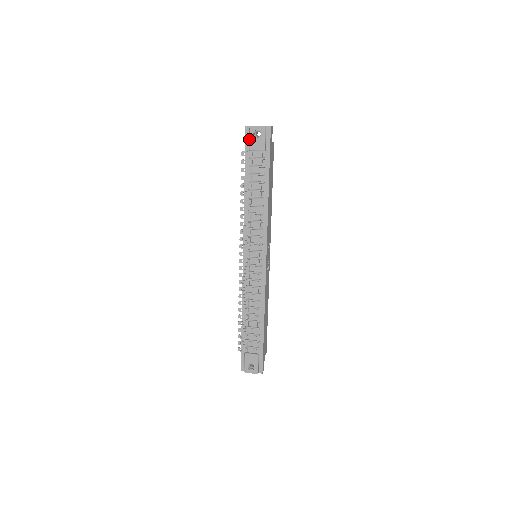
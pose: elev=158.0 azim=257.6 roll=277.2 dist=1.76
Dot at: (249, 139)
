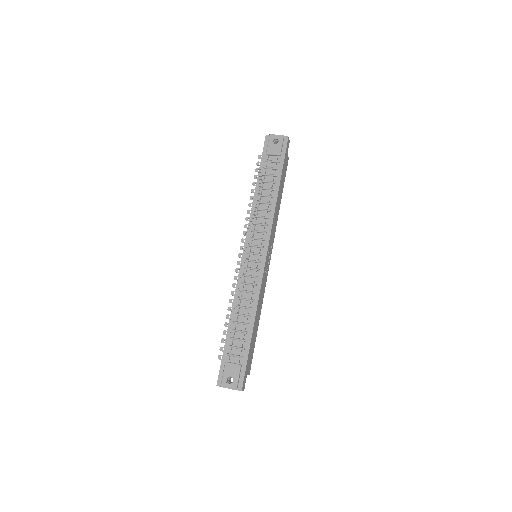
Dot at: (267, 145)
